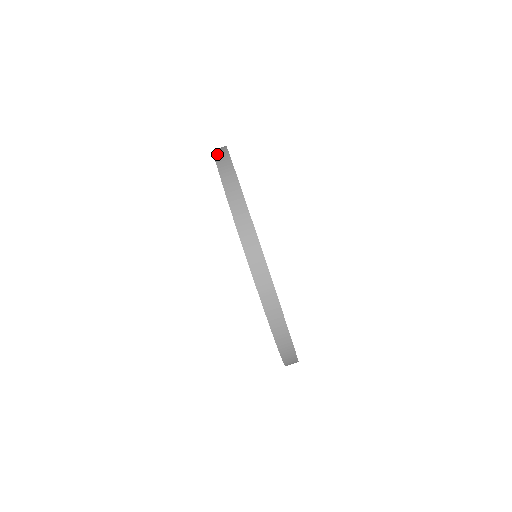
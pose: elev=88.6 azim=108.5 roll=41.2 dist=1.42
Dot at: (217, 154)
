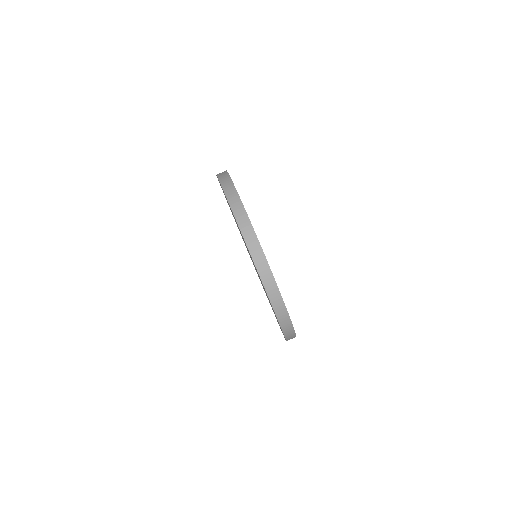
Dot at: occluded
